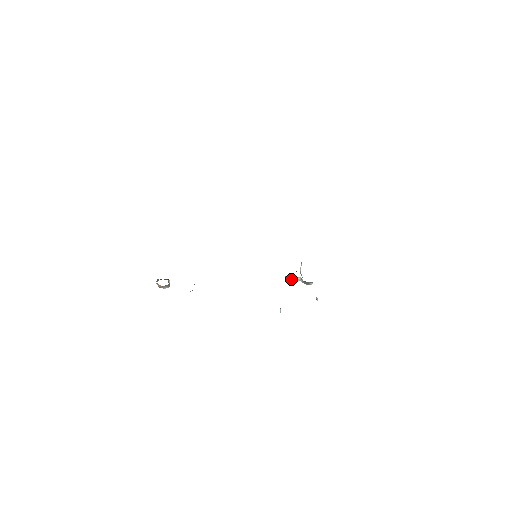
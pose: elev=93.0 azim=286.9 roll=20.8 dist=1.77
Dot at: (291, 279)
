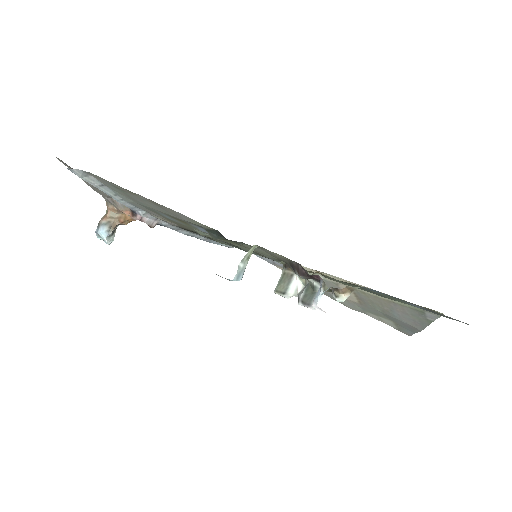
Dot at: (287, 282)
